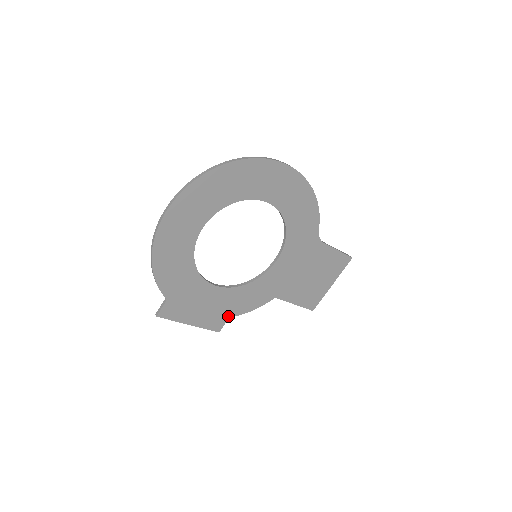
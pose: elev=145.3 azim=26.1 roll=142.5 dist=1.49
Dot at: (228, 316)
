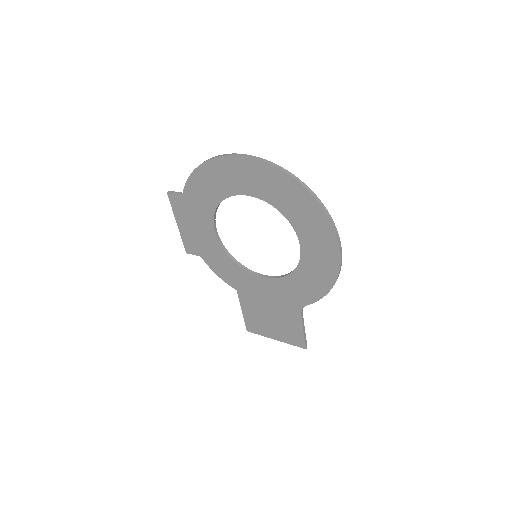
Dot at: (201, 255)
